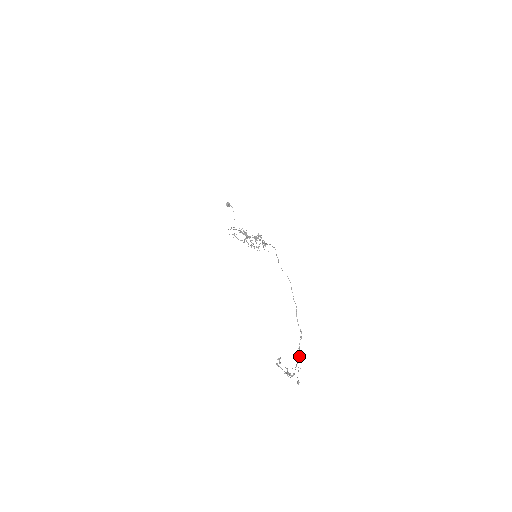
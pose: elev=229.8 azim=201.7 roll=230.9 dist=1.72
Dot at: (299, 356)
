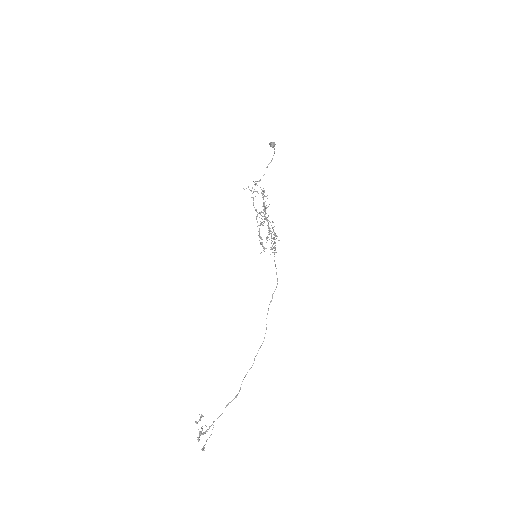
Dot at: (222, 413)
